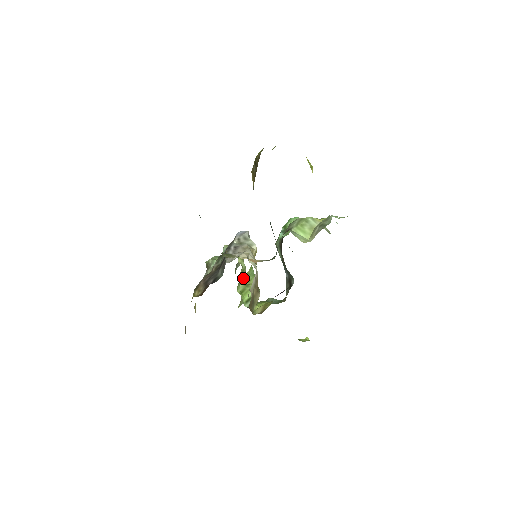
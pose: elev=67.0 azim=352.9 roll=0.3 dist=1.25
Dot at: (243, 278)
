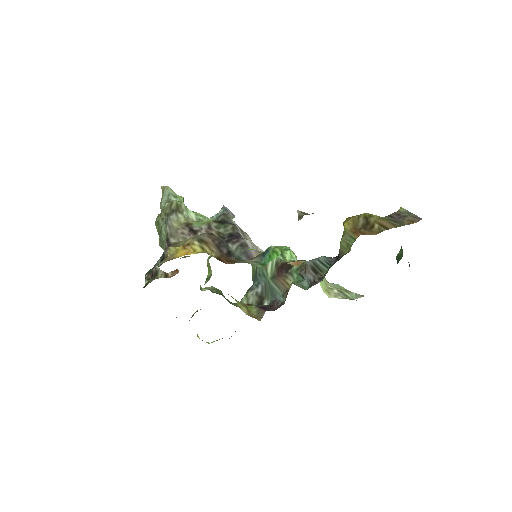
Dot at: occluded
